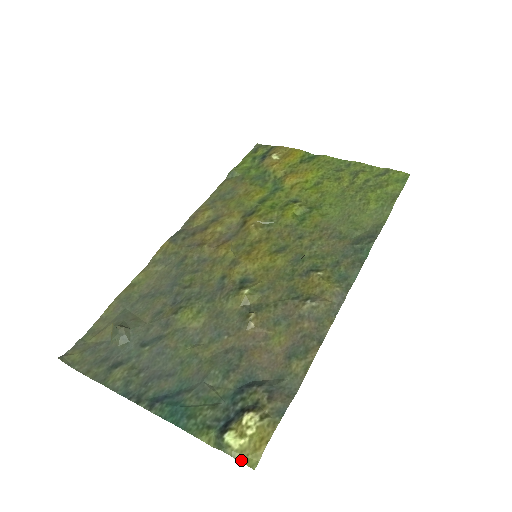
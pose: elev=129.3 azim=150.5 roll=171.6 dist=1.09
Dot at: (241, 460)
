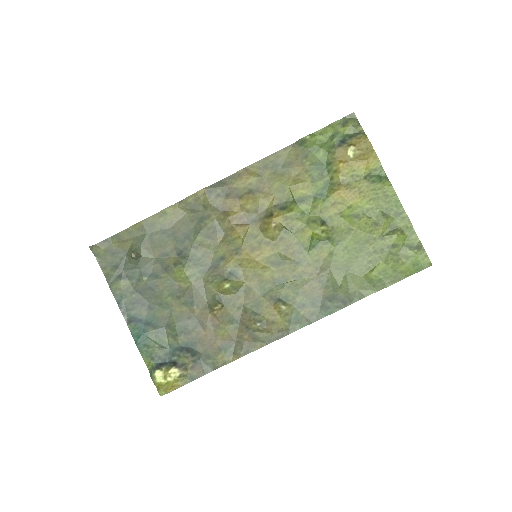
Dot at: (157, 388)
